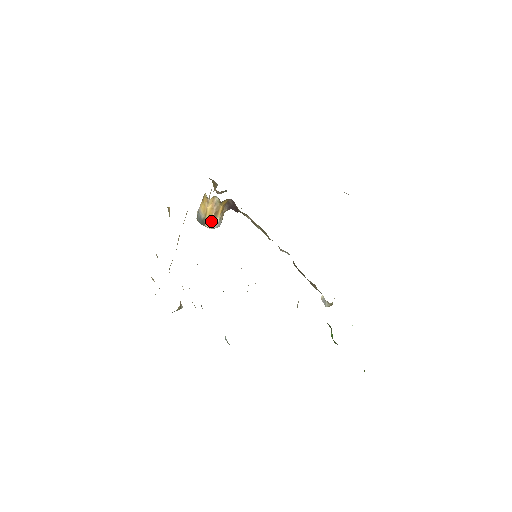
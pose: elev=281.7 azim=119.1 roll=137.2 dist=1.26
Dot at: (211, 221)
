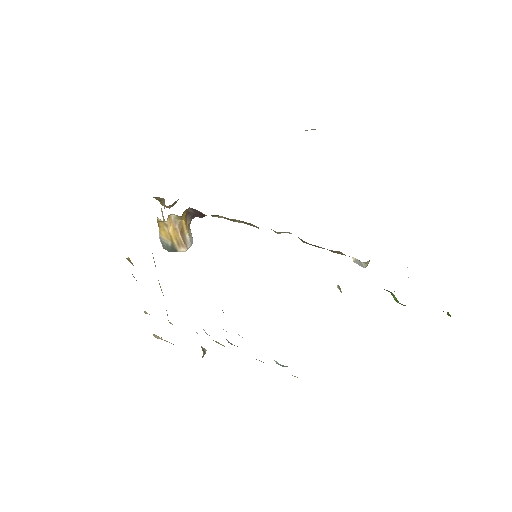
Dot at: (181, 243)
